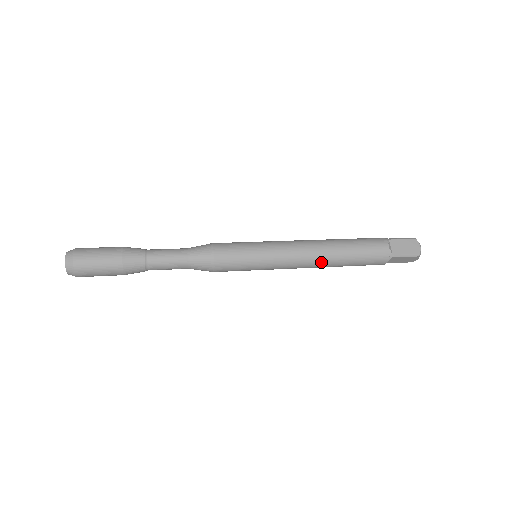
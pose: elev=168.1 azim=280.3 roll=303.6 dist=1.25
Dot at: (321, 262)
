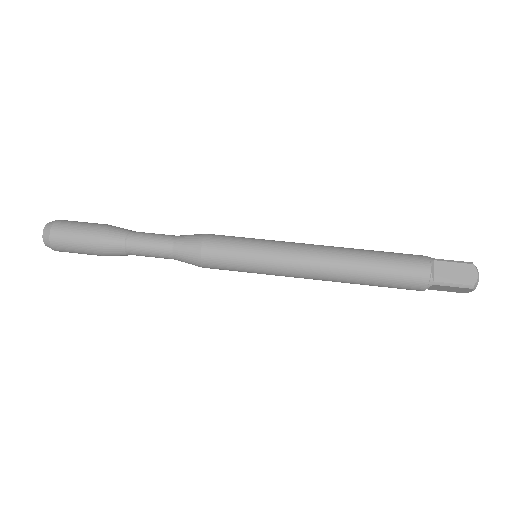
Dot at: (334, 276)
